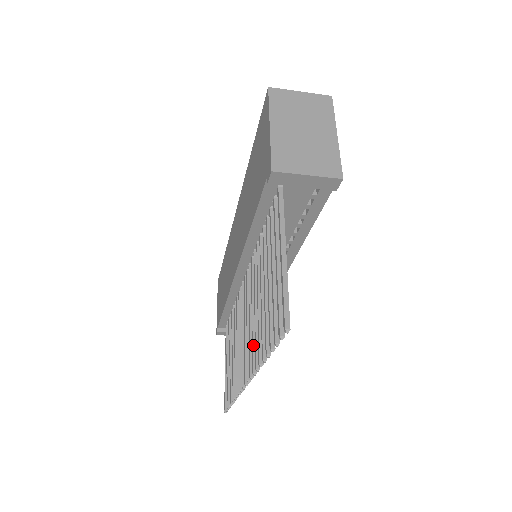
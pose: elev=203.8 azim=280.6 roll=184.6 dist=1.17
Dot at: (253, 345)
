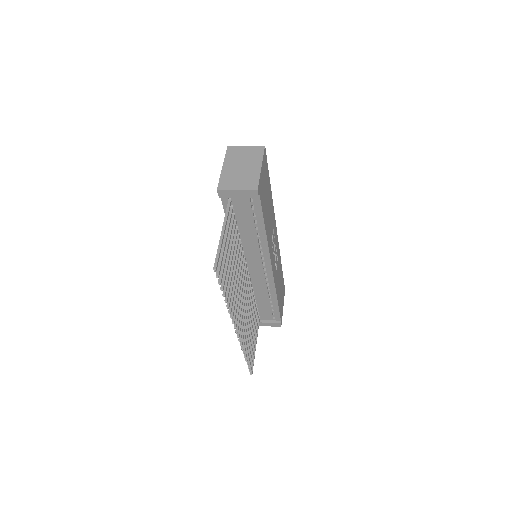
Dot at: (233, 302)
